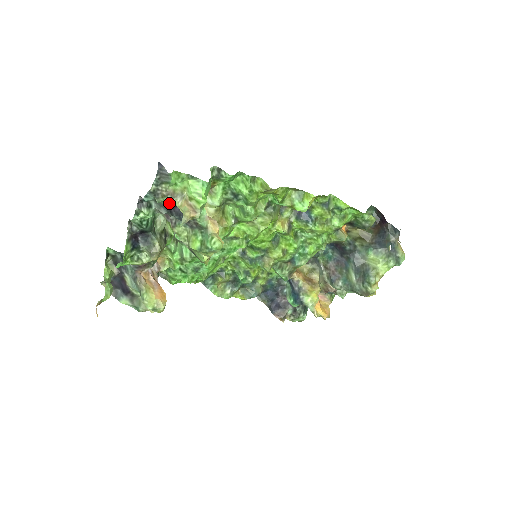
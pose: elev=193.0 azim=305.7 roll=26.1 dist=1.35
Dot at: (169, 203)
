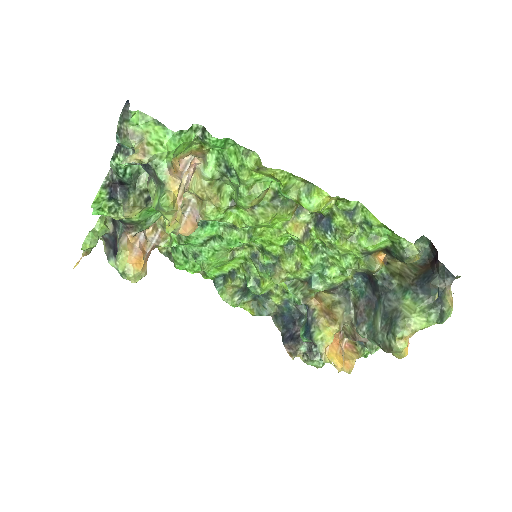
Dot at: (131, 146)
